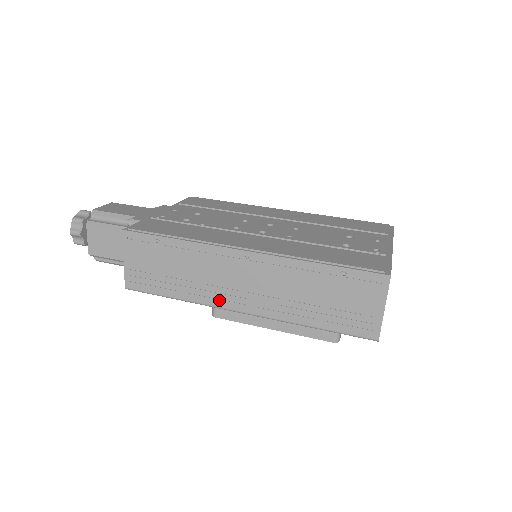
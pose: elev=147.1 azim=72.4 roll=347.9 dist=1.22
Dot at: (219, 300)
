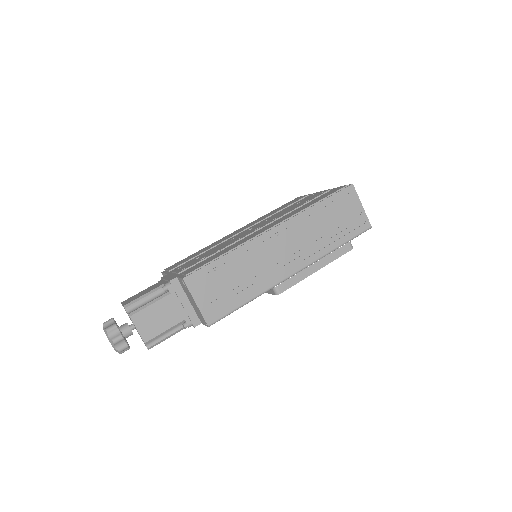
Dot at: (277, 276)
